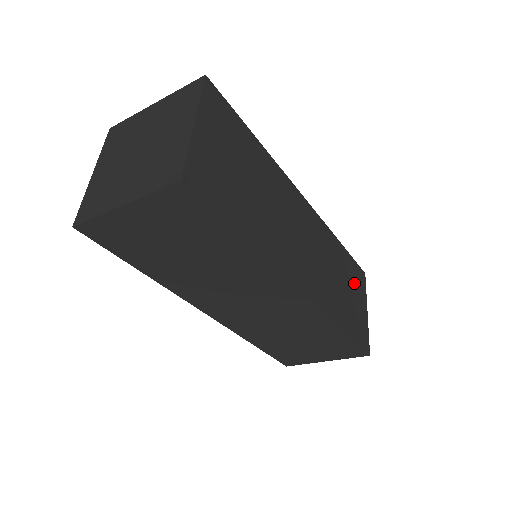
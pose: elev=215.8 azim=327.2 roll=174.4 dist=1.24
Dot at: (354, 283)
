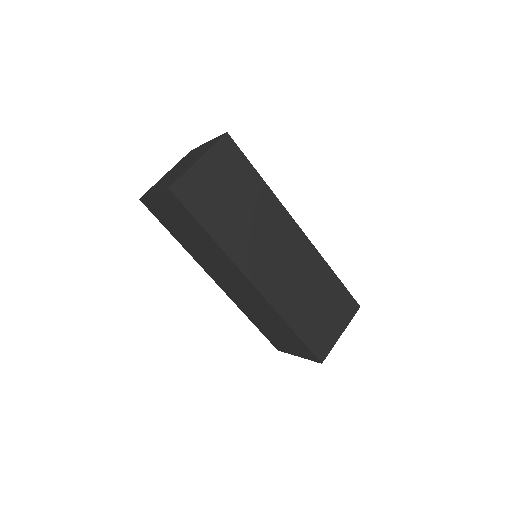
Dot at: (335, 306)
